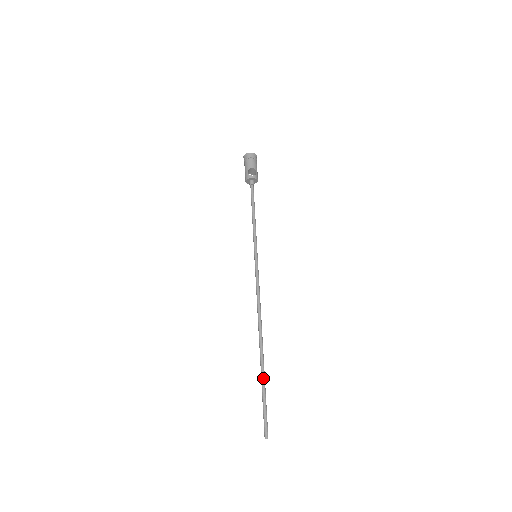
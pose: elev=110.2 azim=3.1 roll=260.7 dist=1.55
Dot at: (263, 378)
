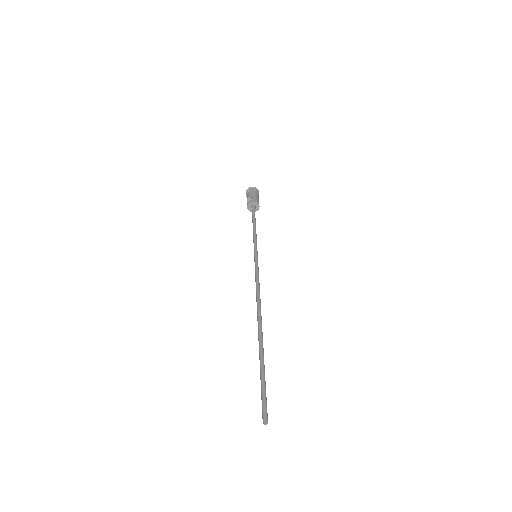
Dot at: (260, 357)
